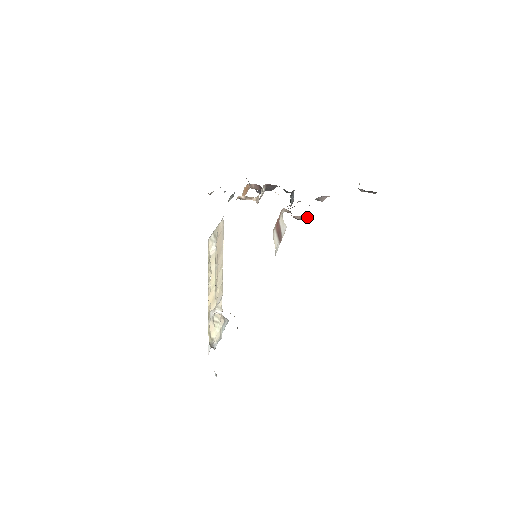
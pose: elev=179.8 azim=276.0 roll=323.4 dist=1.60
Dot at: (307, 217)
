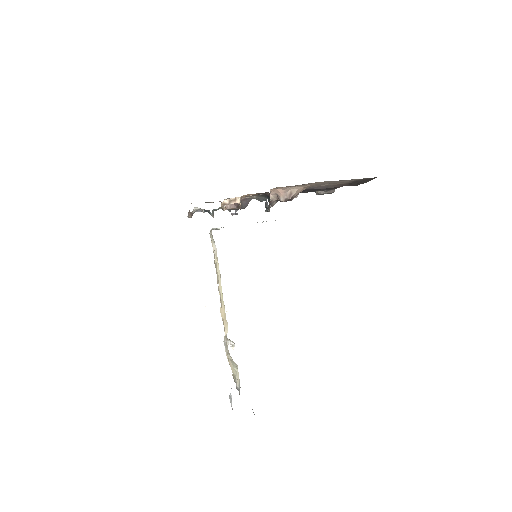
Dot at: (294, 193)
